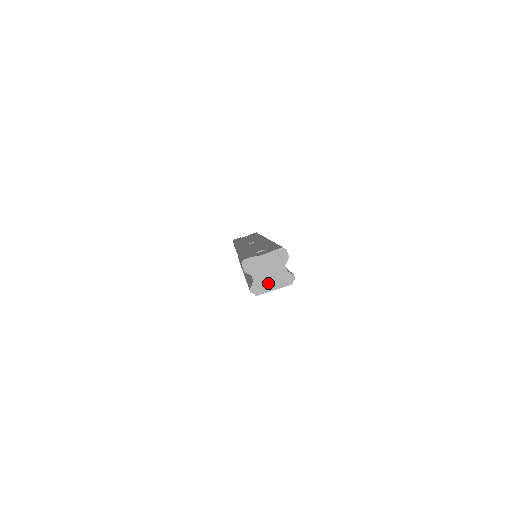
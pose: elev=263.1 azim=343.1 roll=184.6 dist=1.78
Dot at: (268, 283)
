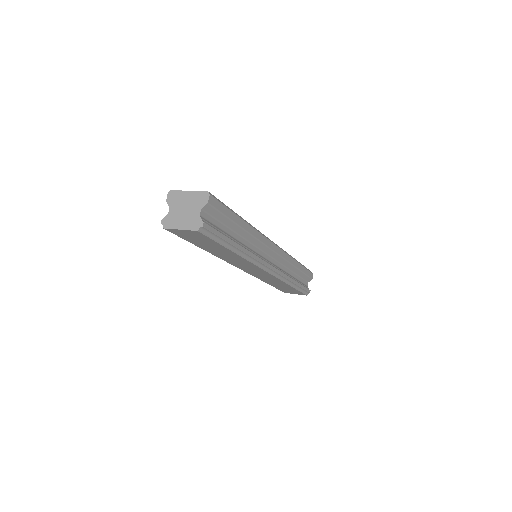
Dot at: (179, 220)
